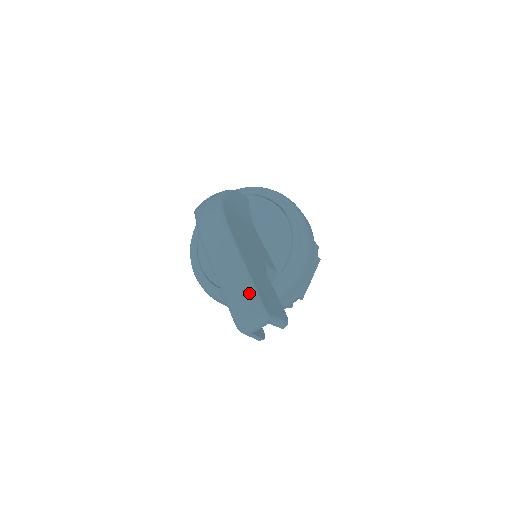
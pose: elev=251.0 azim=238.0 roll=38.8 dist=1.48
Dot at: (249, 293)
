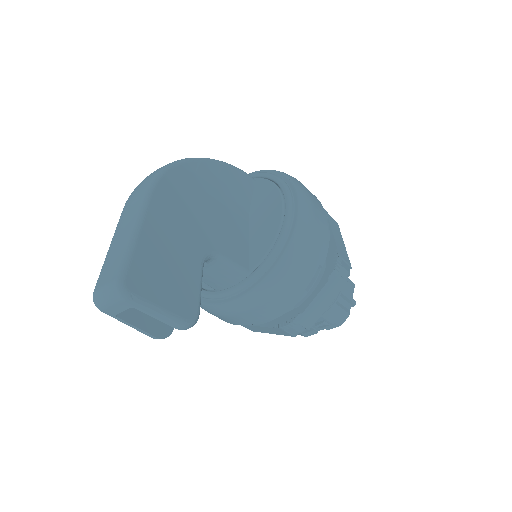
Dot at: (119, 259)
